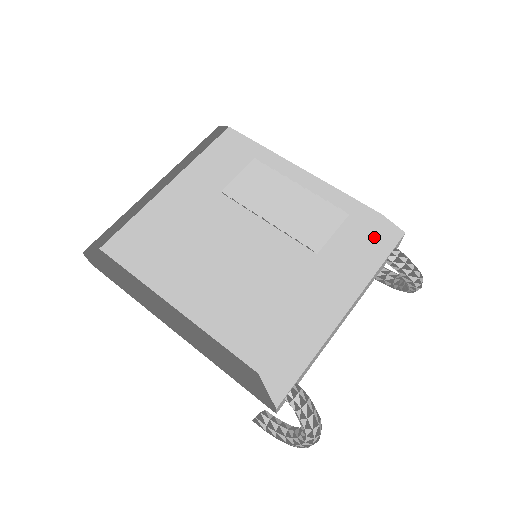
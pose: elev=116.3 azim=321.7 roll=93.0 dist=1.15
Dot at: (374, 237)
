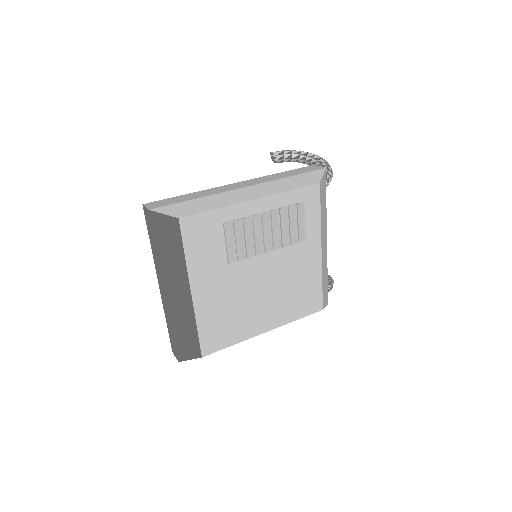
Dot at: (322, 198)
